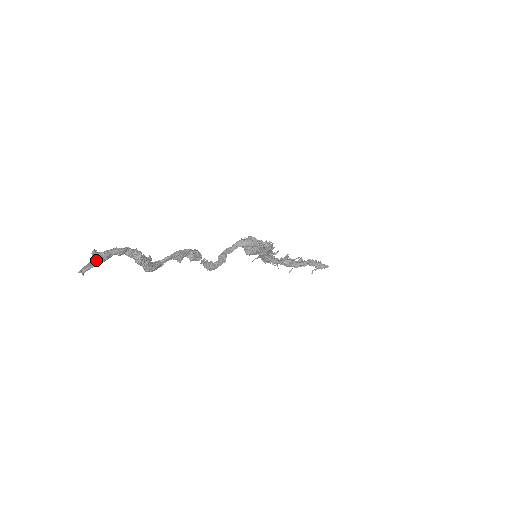
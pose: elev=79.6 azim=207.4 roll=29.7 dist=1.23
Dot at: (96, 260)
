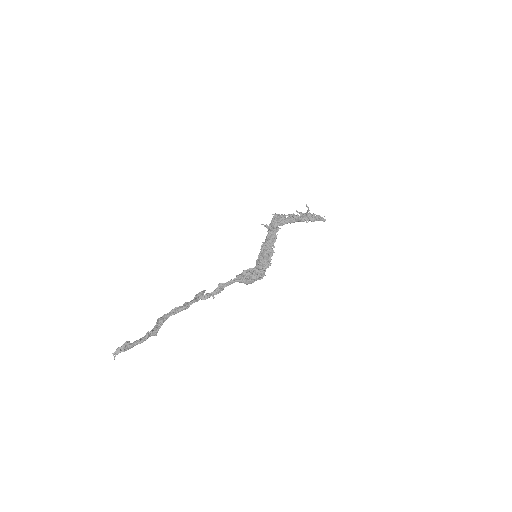
Dot at: occluded
